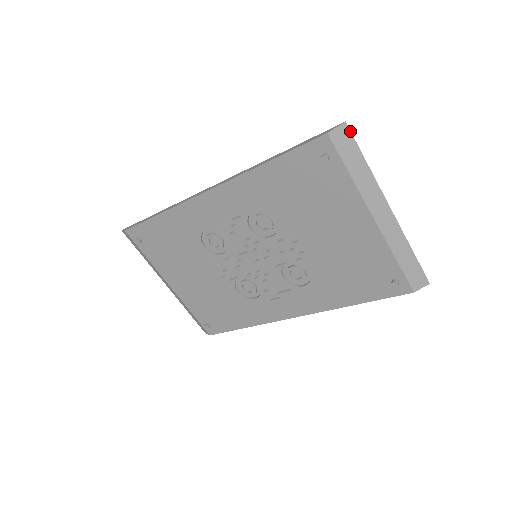
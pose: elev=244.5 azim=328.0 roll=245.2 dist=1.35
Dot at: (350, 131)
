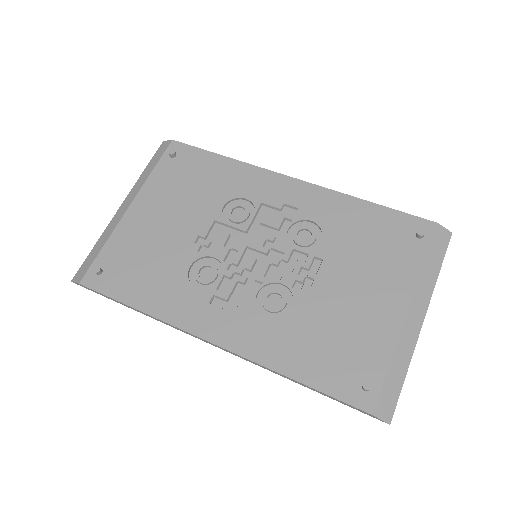
Dot at: (449, 241)
